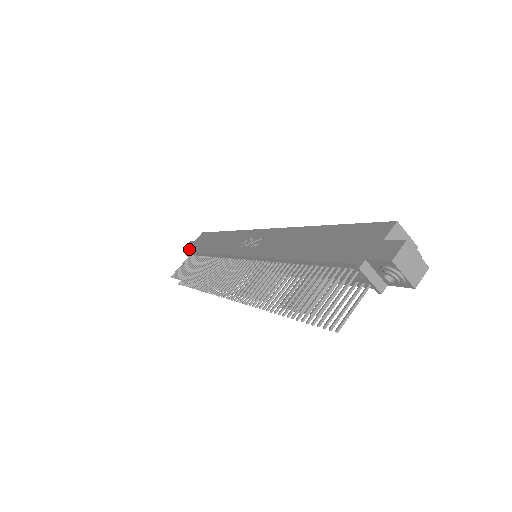
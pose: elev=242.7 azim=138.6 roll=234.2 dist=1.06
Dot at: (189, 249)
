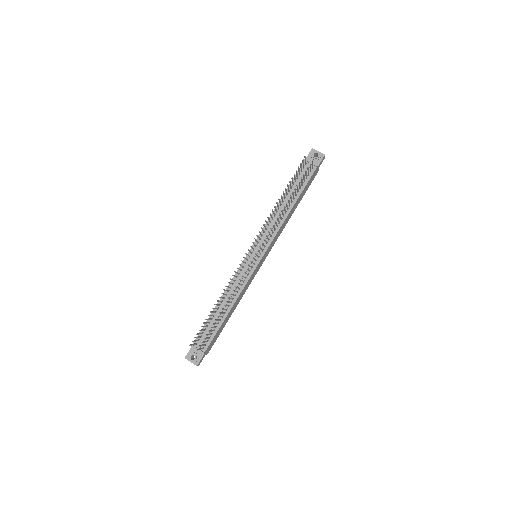
Dot at: (193, 343)
